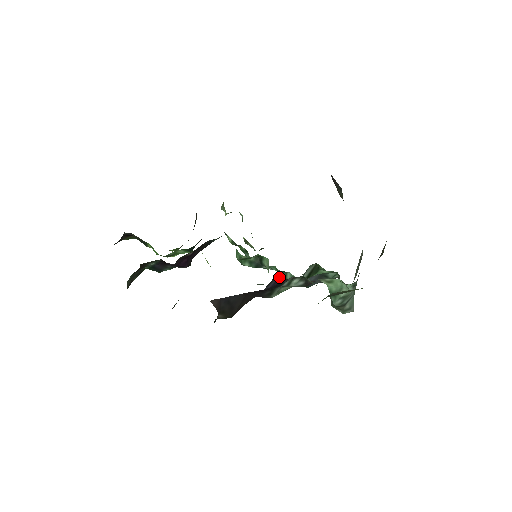
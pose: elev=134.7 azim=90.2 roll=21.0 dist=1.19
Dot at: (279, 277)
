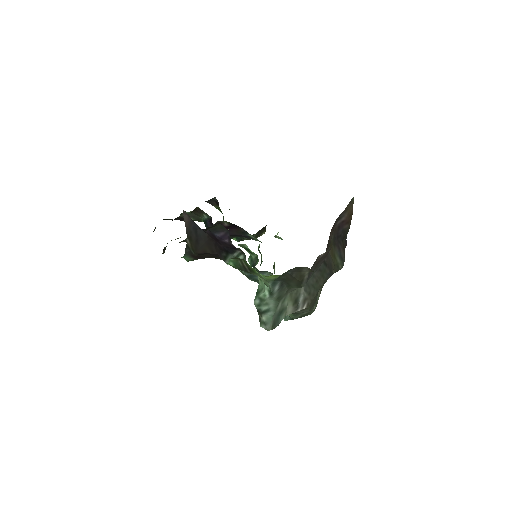
Dot at: (228, 234)
